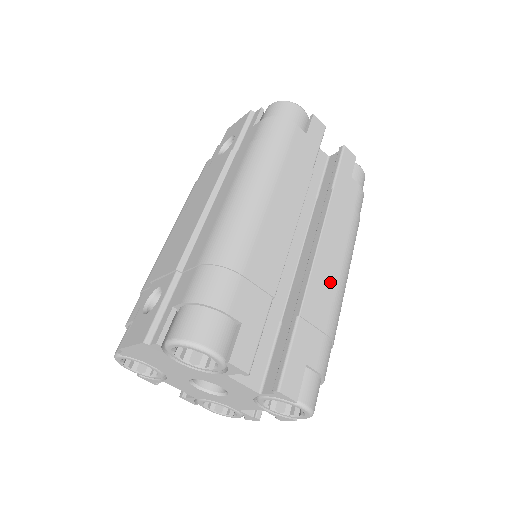
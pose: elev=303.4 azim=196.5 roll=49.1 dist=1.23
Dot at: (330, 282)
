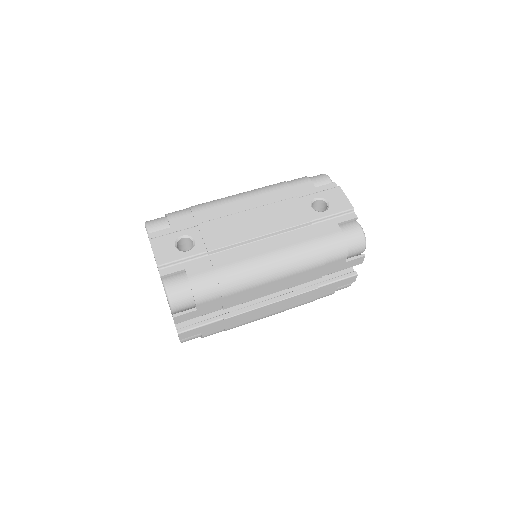
Dot at: (256, 317)
